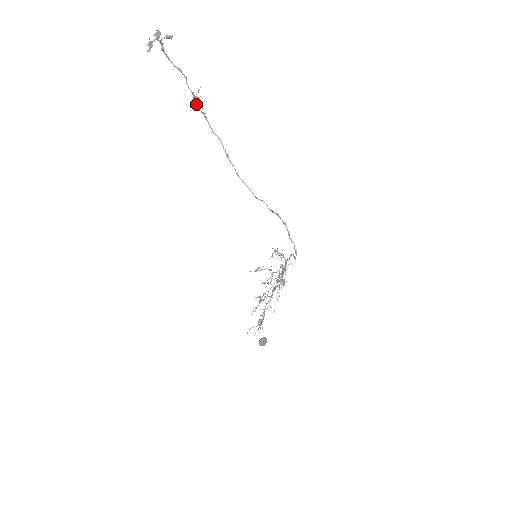
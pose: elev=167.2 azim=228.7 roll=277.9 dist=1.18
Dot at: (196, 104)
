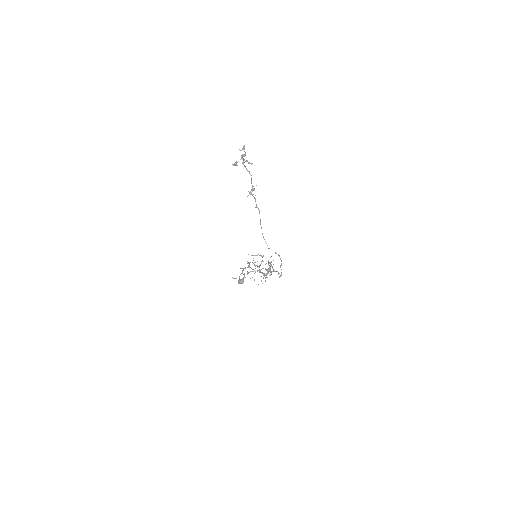
Dot at: occluded
